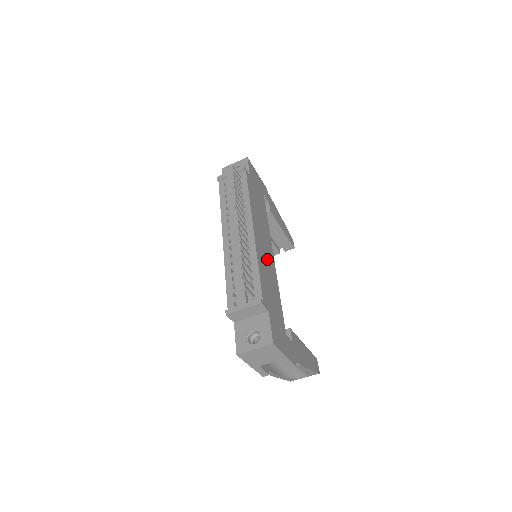
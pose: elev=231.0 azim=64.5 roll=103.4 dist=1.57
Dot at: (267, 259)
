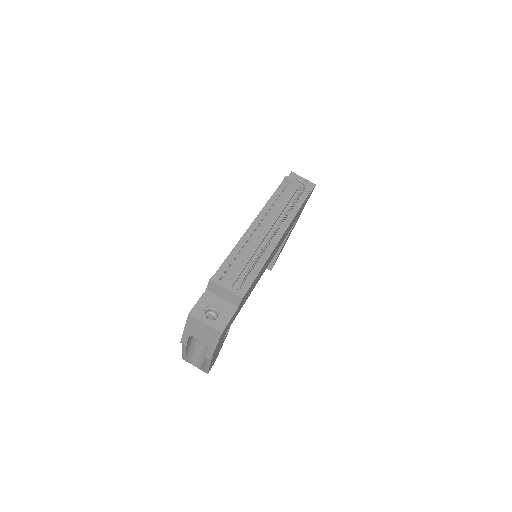
Dot at: occluded
